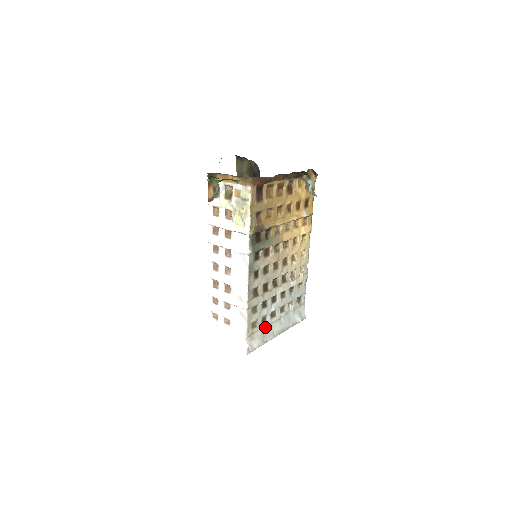
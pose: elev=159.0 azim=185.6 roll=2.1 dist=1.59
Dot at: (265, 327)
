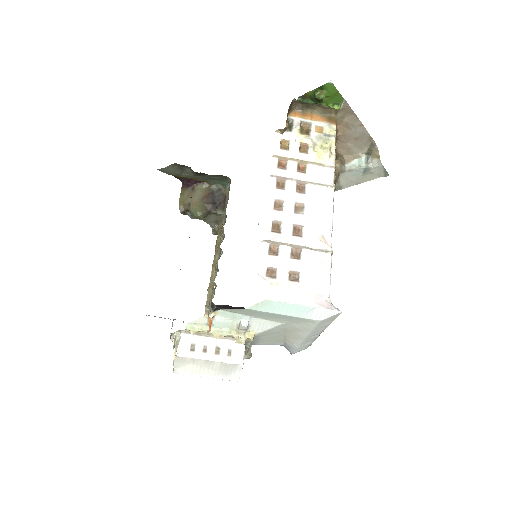
Dot at: occluded
